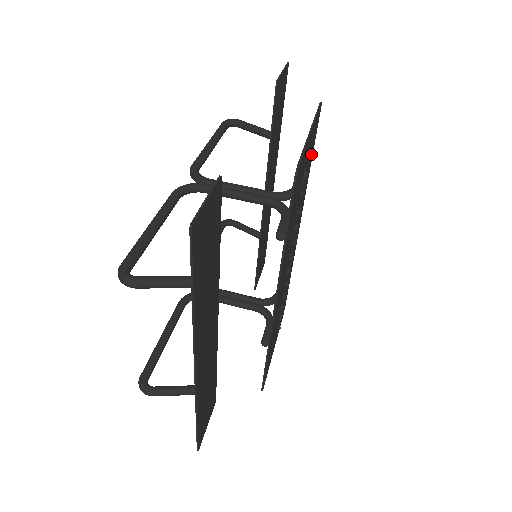
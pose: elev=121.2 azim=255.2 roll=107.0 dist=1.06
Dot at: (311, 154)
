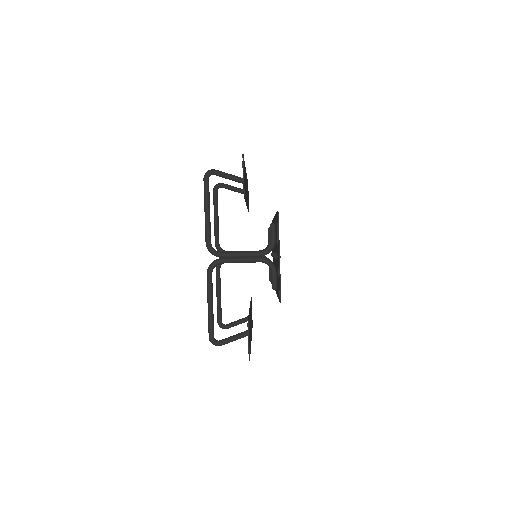
Dot at: occluded
